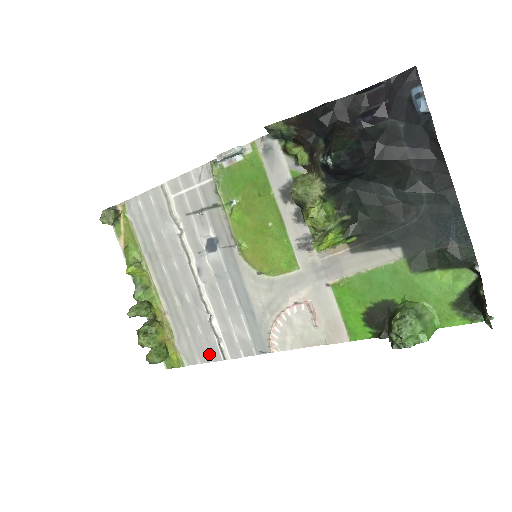
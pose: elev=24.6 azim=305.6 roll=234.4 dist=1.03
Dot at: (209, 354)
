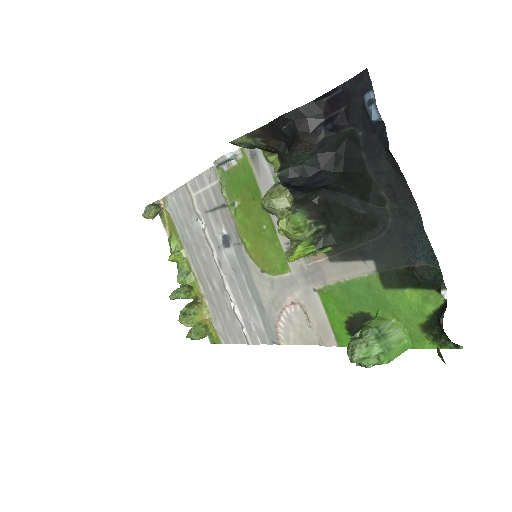
Dot at: (237, 337)
